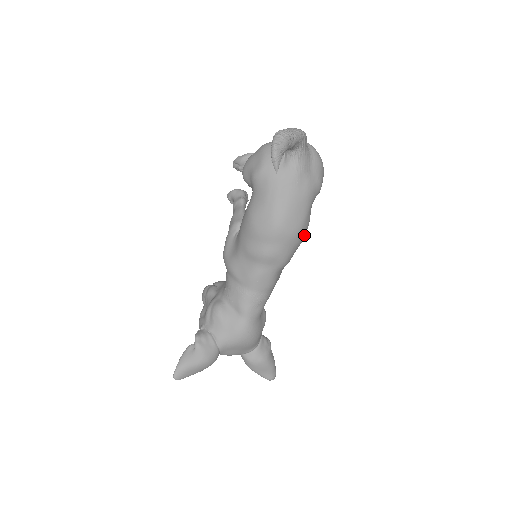
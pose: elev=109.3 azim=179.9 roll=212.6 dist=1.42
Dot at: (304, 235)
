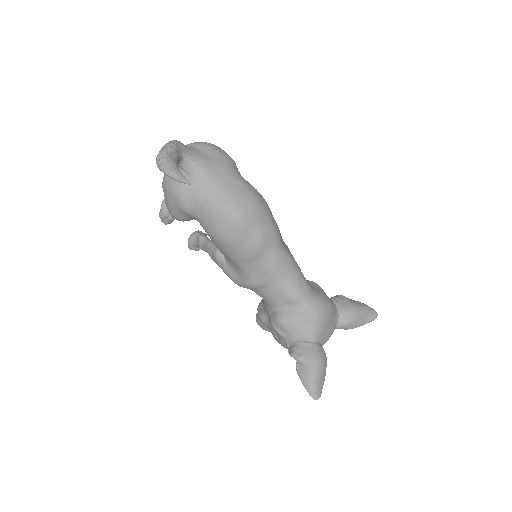
Dot at: (264, 200)
